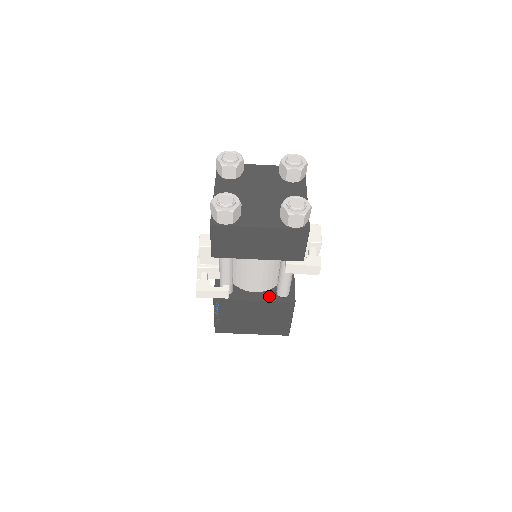
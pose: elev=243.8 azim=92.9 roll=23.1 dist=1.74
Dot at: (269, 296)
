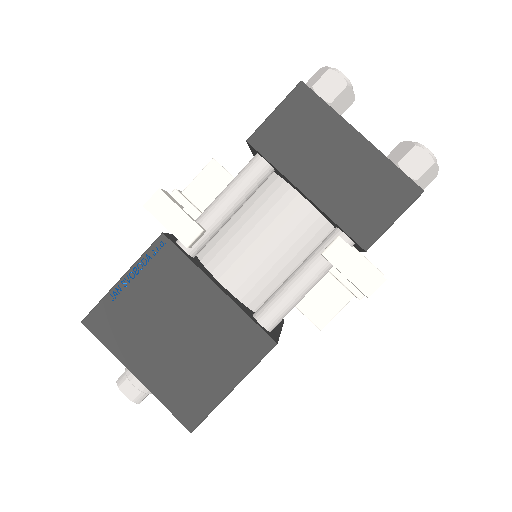
Dot at: (242, 305)
